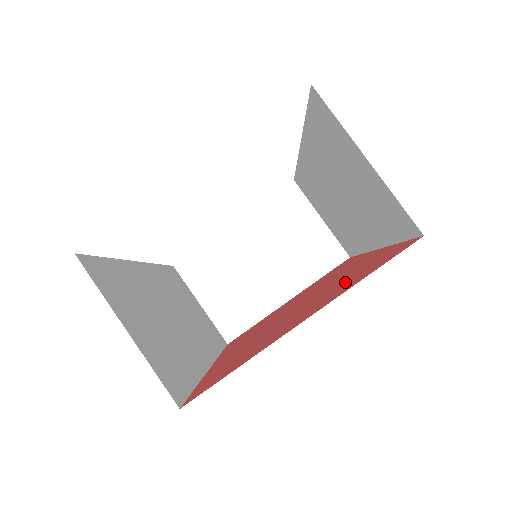
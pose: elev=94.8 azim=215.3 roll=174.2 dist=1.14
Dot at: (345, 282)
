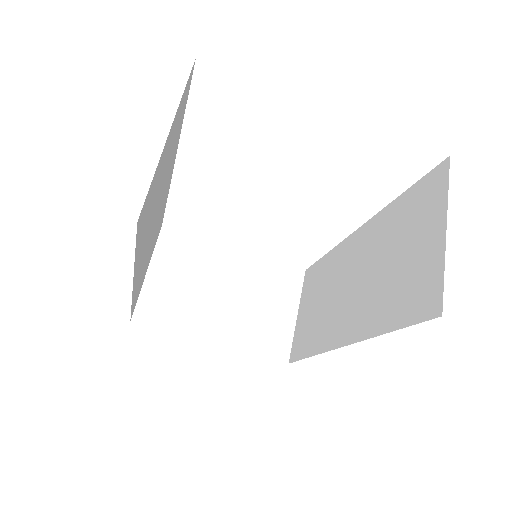
Dot at: occluded
